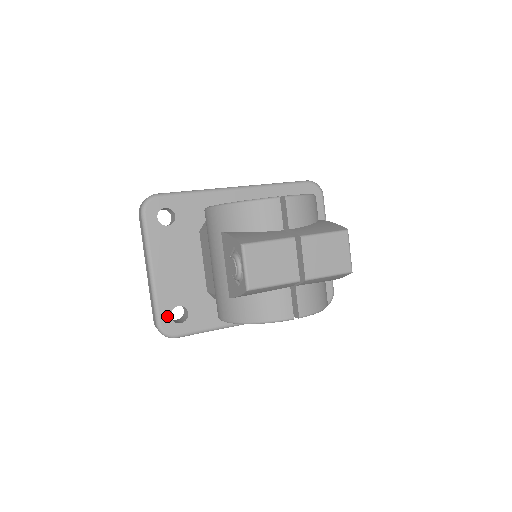
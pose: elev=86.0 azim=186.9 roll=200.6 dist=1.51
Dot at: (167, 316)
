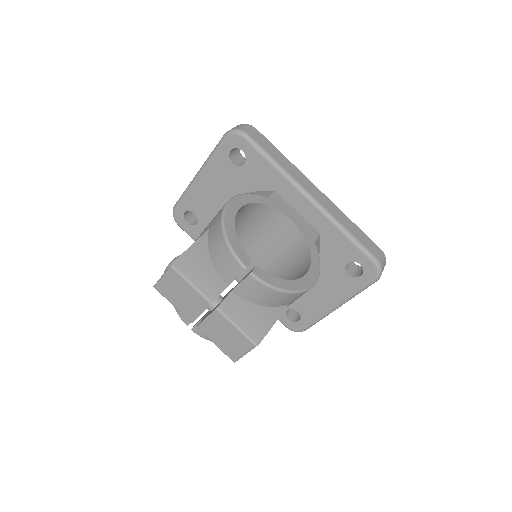
Dot at: (183, 210)
